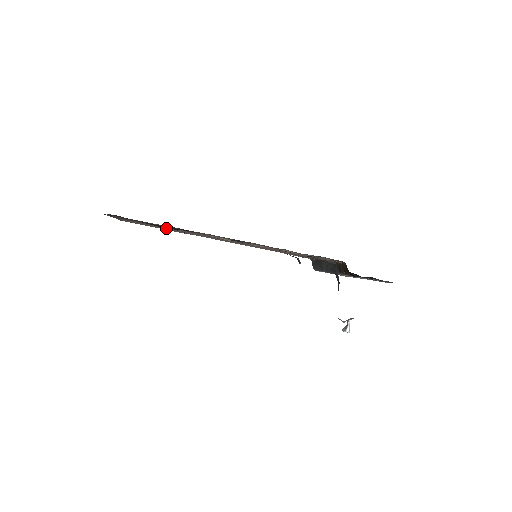
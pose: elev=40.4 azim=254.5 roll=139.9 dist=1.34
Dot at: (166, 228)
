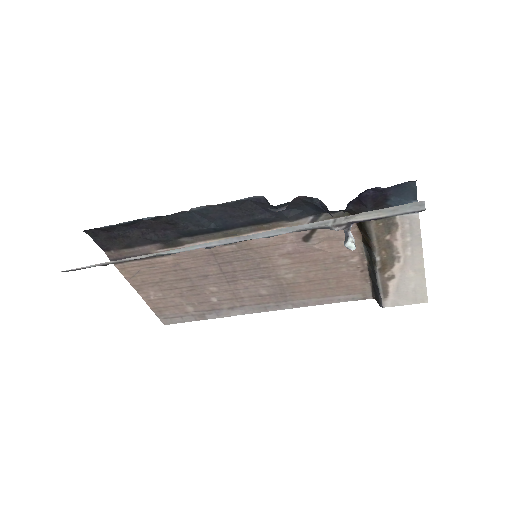
Dot at: (188, 294)
